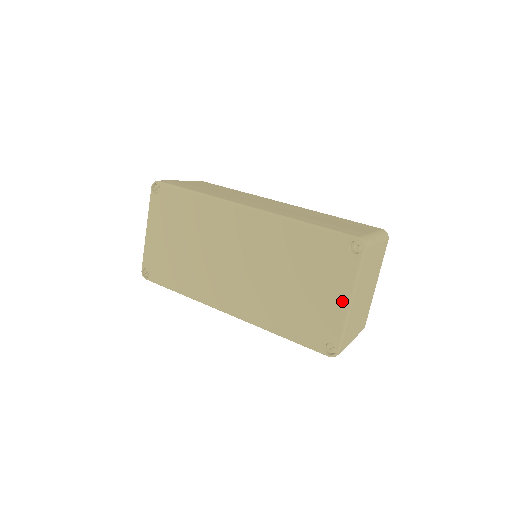
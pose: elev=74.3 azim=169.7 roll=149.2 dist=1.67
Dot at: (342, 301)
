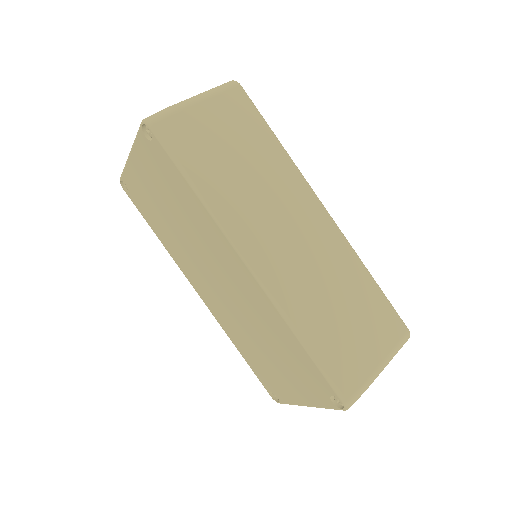
Dot at: (301, 400)
